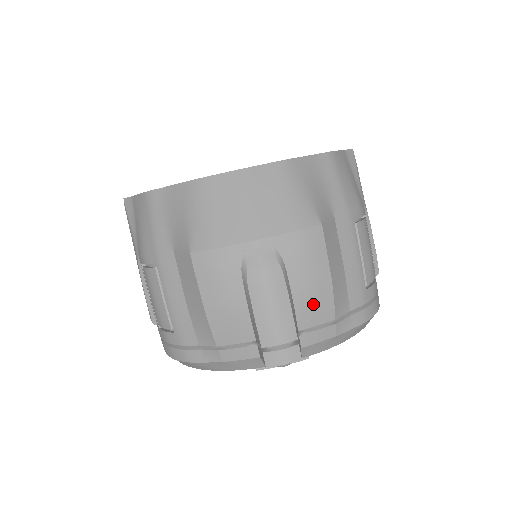
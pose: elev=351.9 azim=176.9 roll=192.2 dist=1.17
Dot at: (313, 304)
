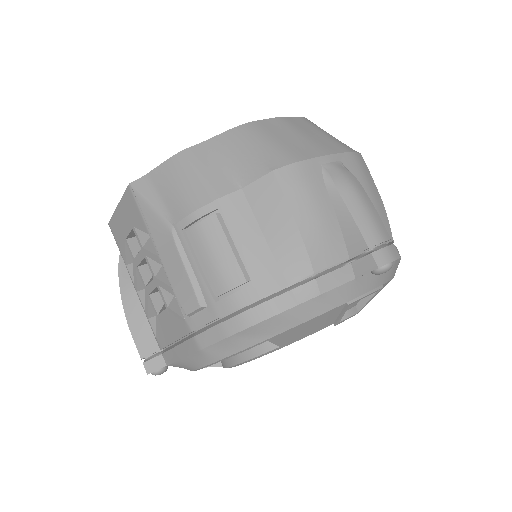
Dot at: occluded
